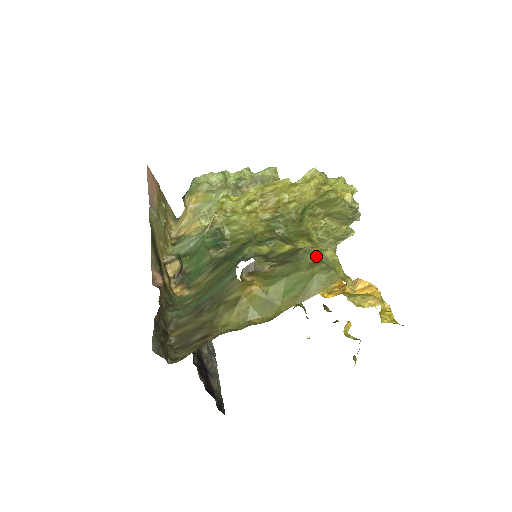
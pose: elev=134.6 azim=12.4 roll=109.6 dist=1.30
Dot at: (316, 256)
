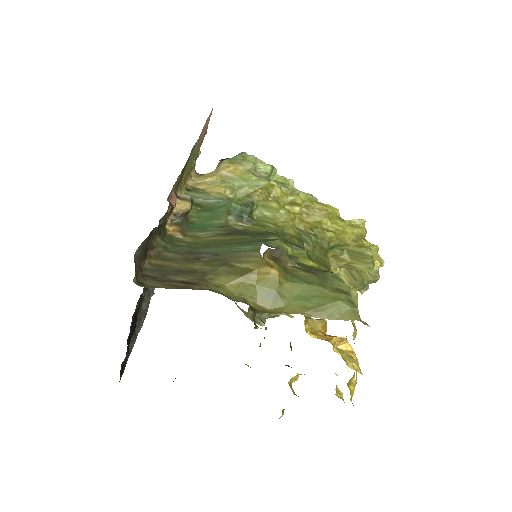
Dot at: (344, 286)
